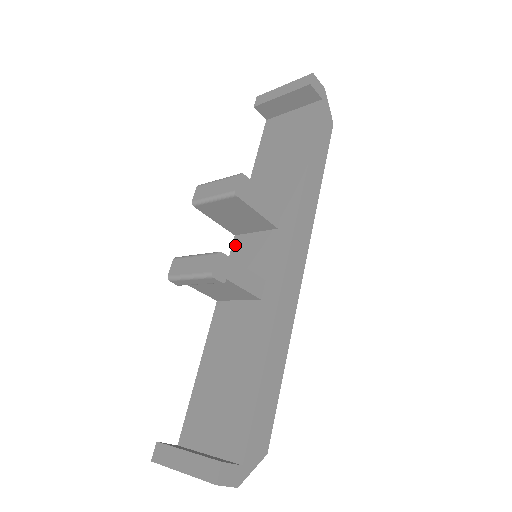
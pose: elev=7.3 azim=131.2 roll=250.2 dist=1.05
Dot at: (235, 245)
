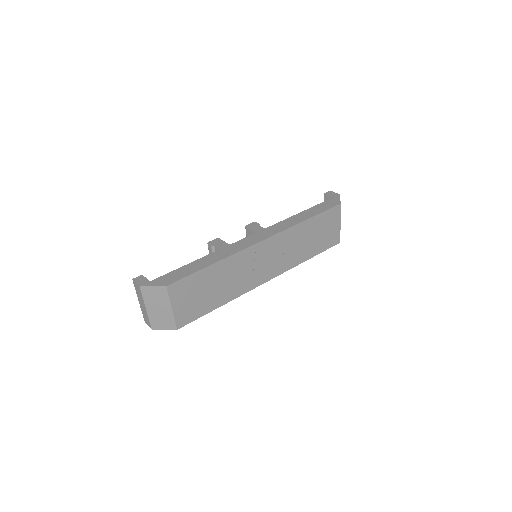
Dot at: occluded
